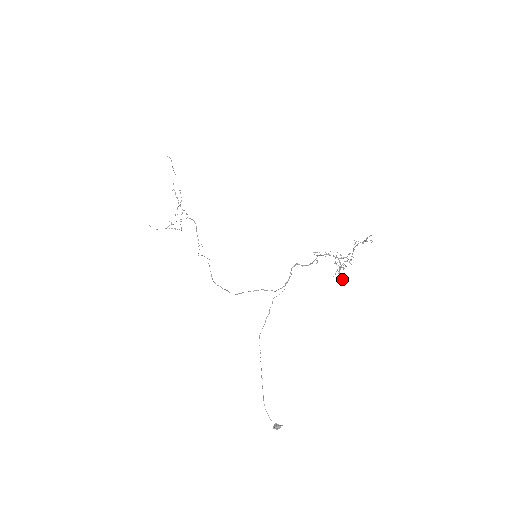
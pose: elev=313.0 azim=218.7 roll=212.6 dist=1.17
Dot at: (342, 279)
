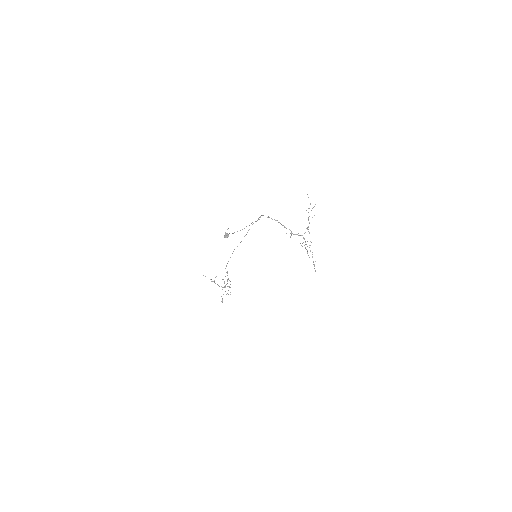
Dot at: (314, 266)
